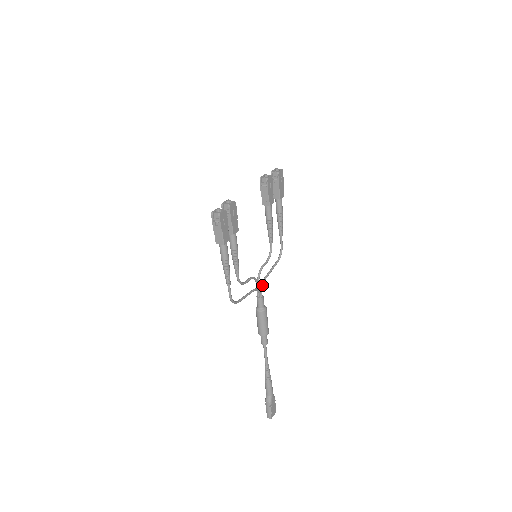
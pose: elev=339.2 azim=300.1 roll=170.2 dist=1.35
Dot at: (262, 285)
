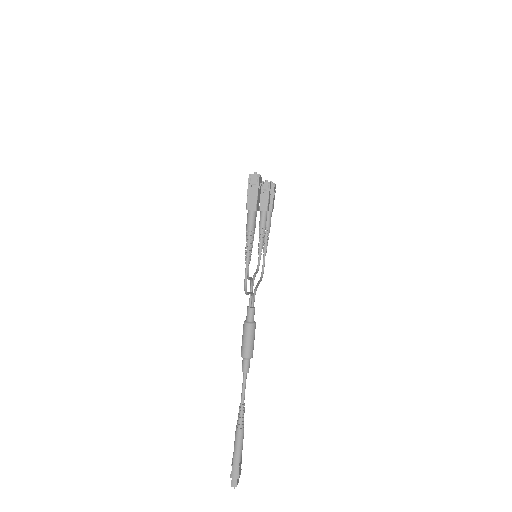
Dot at: (255, 294)
